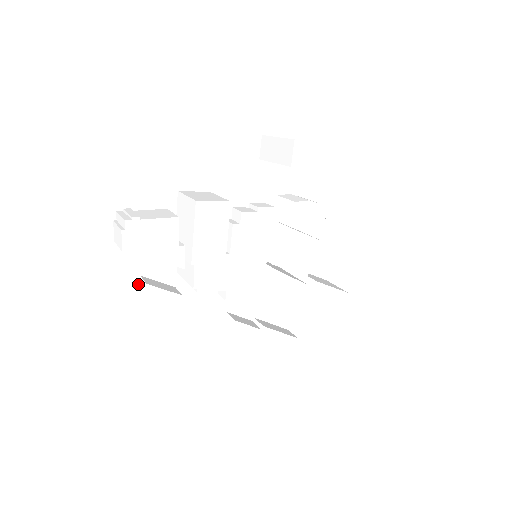
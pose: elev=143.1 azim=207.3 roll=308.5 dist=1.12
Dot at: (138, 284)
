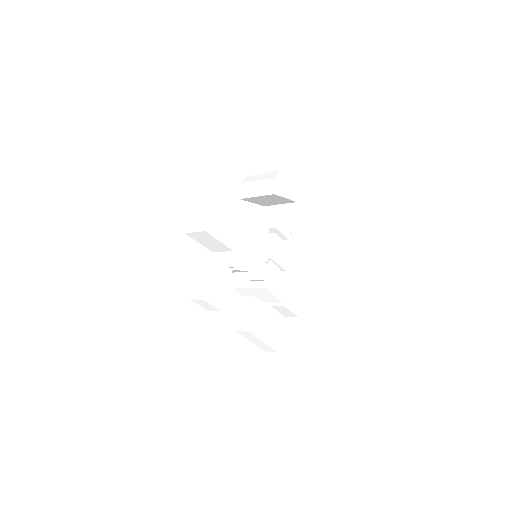
Dot at: (204, 262)
